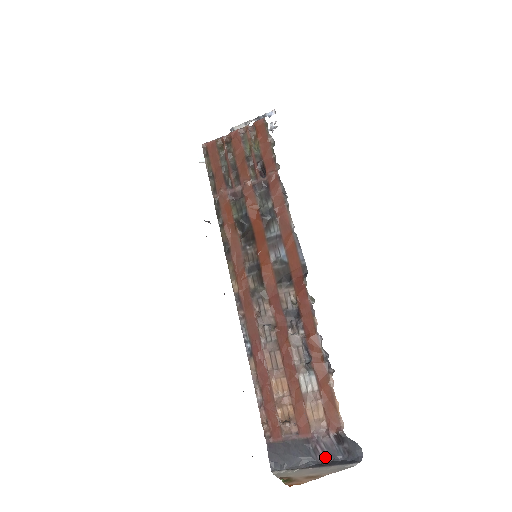
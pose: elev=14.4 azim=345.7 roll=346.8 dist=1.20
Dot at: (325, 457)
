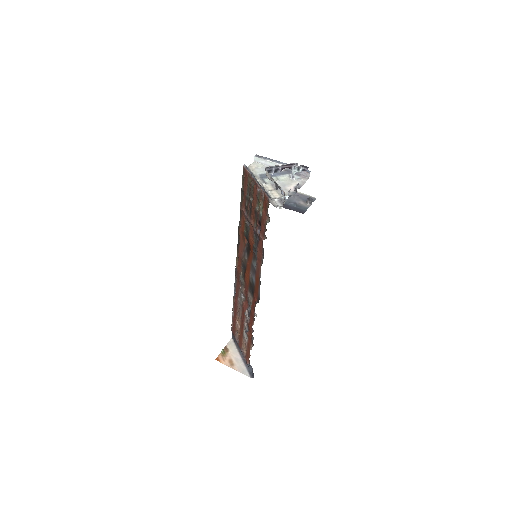
Dot at: occluded
